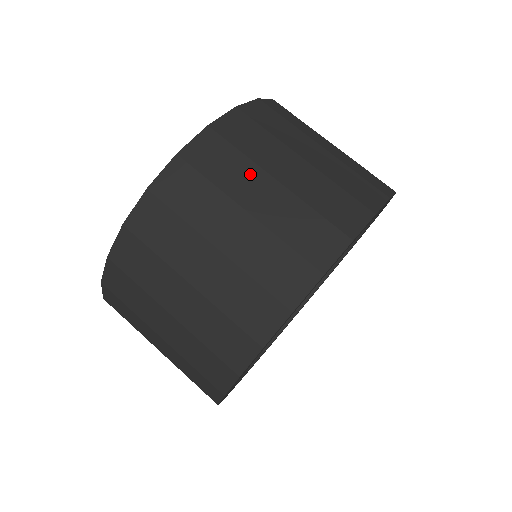
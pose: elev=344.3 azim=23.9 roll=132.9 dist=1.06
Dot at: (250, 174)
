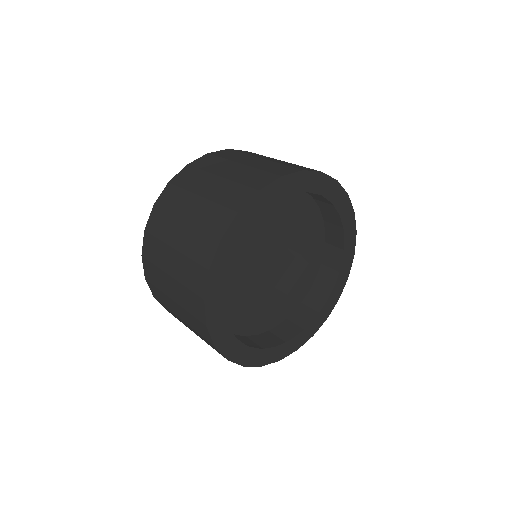
Dot at: (247, 157)
